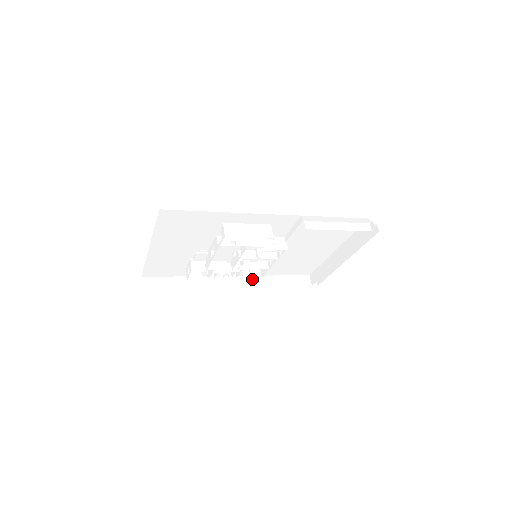
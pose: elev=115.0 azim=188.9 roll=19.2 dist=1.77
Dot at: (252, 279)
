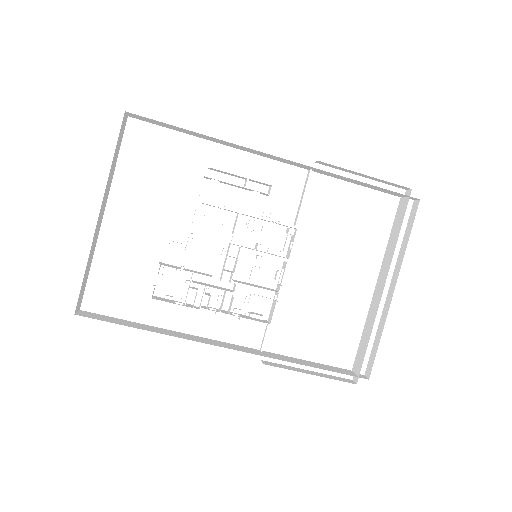
Dot at: (256, 351)
